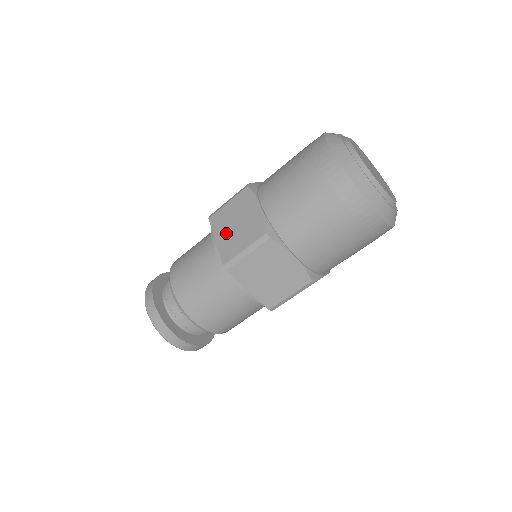
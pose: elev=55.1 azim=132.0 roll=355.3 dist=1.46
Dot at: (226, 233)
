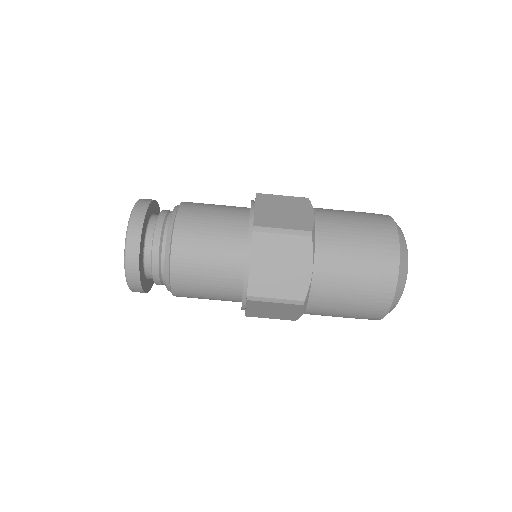
Dot at: occluded
